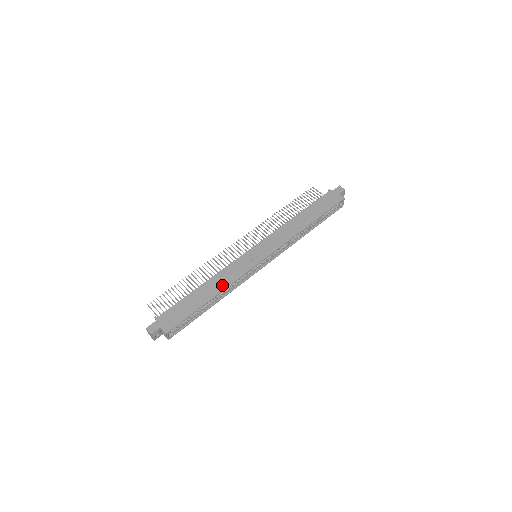
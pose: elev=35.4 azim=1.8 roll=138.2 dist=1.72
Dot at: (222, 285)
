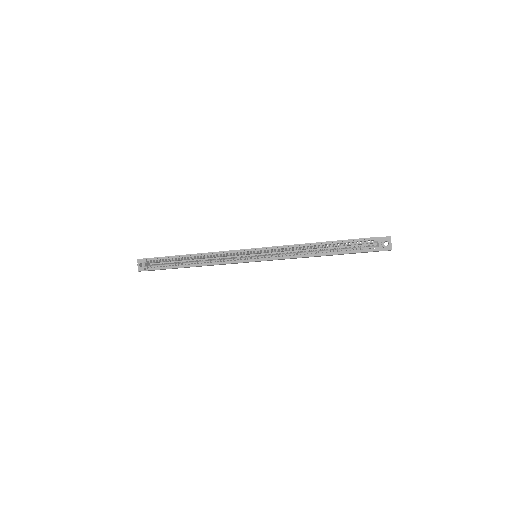
Dot at: occluded
